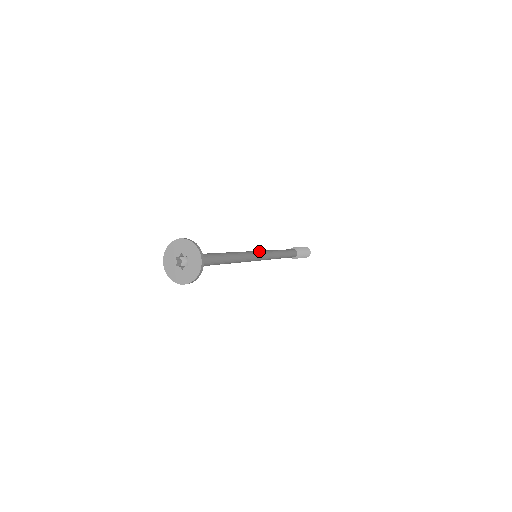
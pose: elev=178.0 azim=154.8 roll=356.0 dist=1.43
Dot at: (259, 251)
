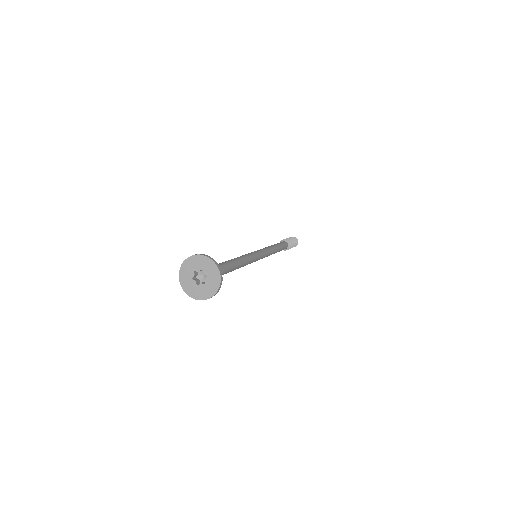
Dot at: (260, 252)
